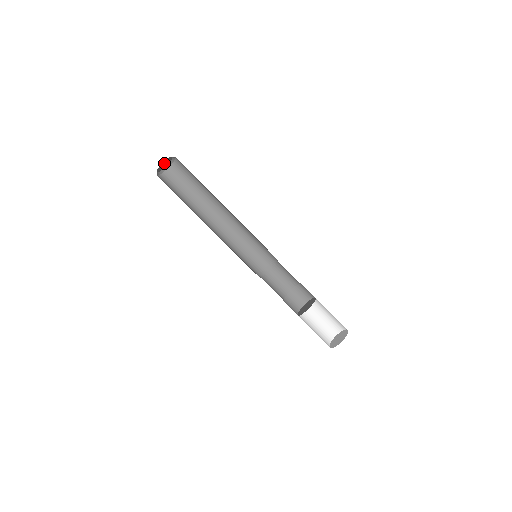
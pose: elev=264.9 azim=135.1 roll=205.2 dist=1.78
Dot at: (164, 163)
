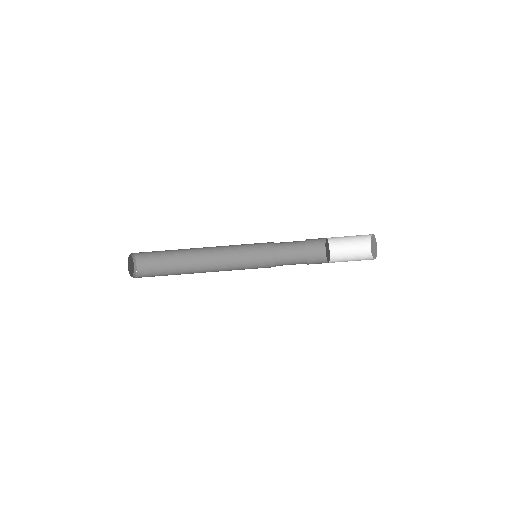
Dot at: (130, 263)
